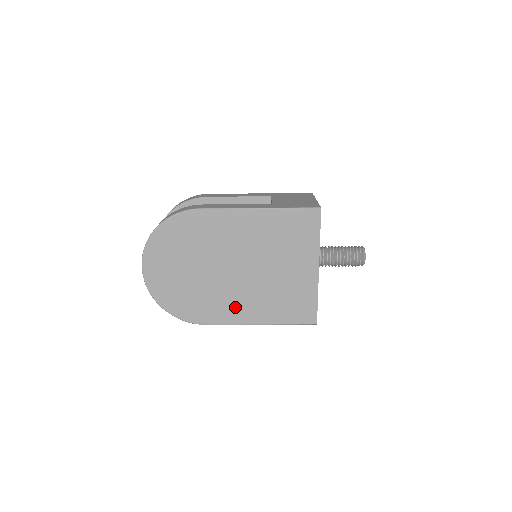
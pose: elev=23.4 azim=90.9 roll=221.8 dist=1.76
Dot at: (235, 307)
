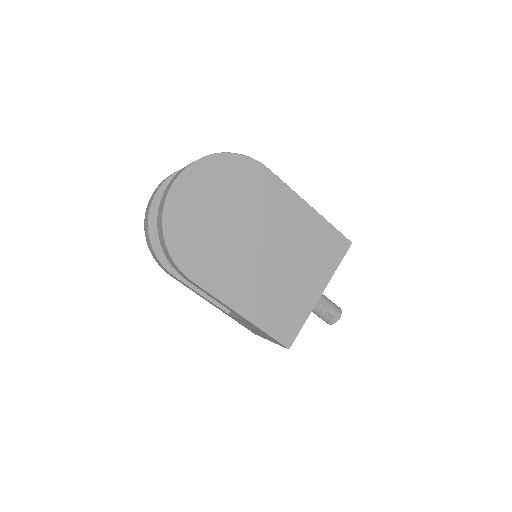
Dot at: (233, 282)
